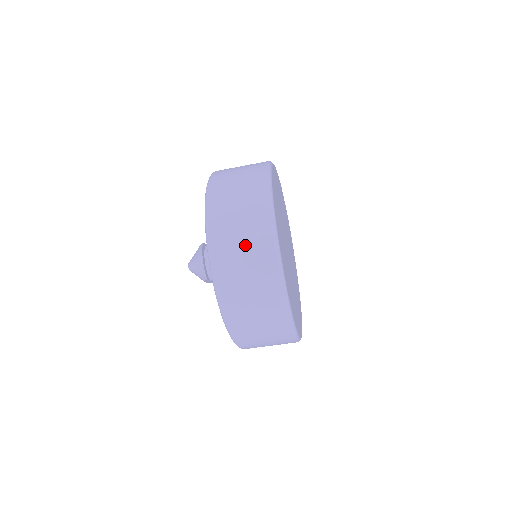
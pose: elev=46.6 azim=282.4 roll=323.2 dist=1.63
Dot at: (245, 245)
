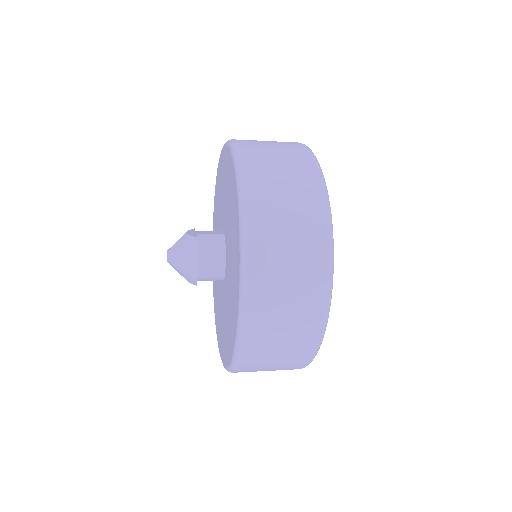
Dot at: (292, 301)
